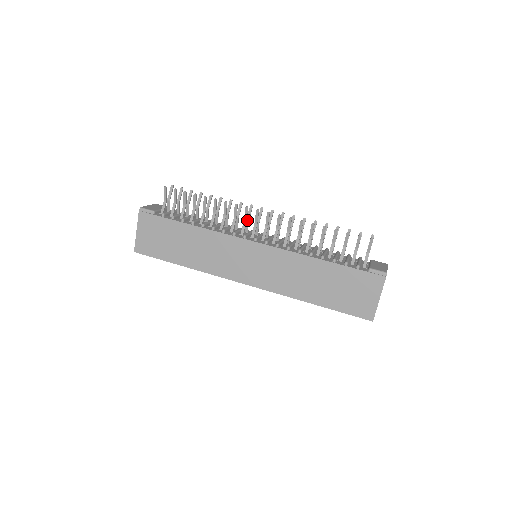
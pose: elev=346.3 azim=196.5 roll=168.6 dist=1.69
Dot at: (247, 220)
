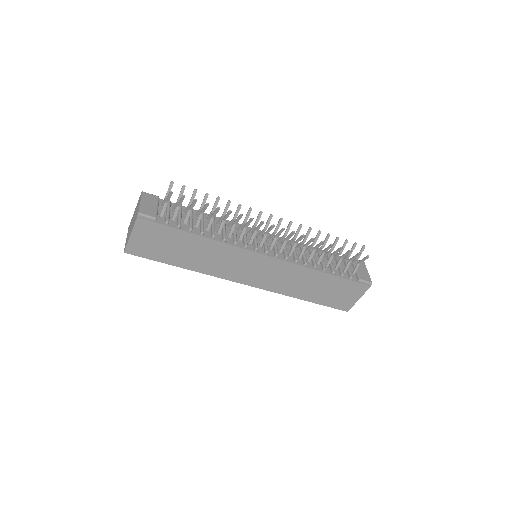
Dot at: (255, 226)
